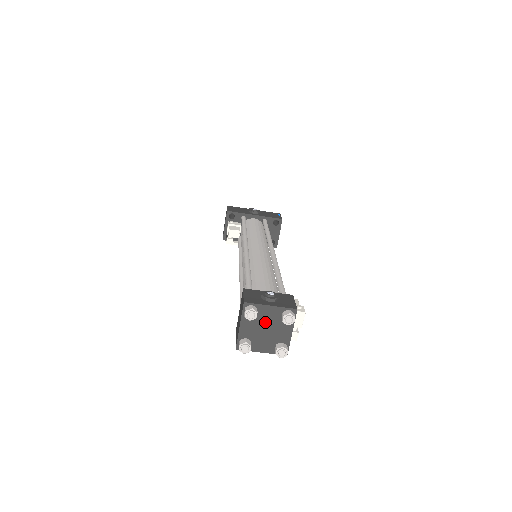
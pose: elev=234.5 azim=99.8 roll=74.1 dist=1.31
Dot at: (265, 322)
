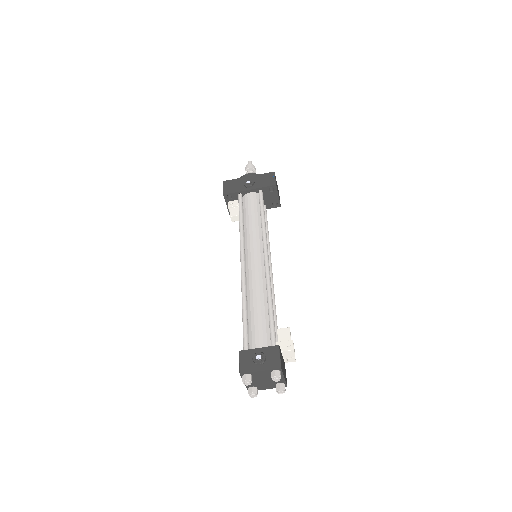
Dot at: (261, 378)
